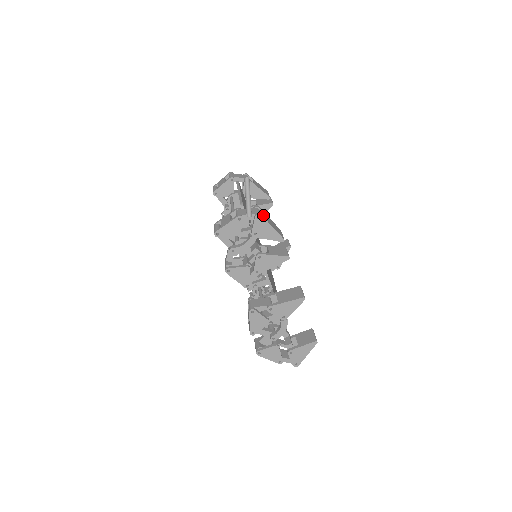
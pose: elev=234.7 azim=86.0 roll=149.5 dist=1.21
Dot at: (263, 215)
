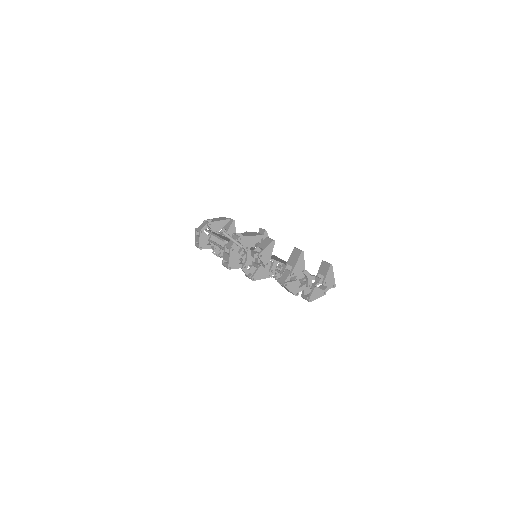
Dot at: (240, 235)
